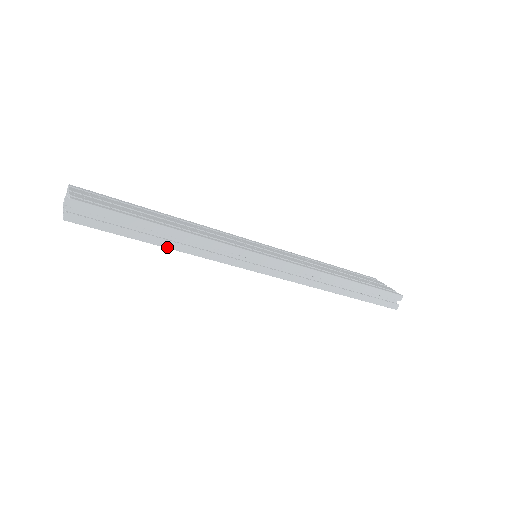
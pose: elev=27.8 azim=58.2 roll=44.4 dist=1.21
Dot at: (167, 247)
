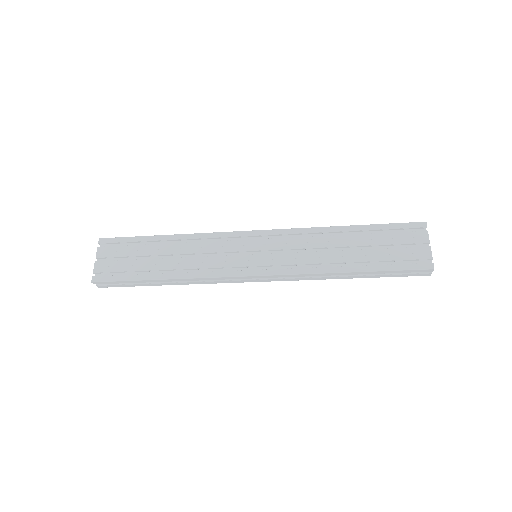
Dot at: occluded
